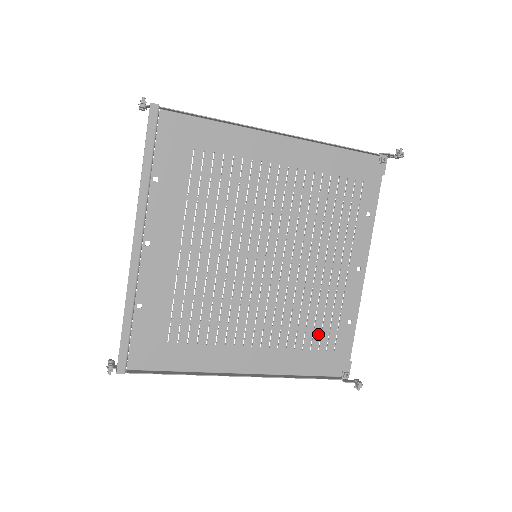
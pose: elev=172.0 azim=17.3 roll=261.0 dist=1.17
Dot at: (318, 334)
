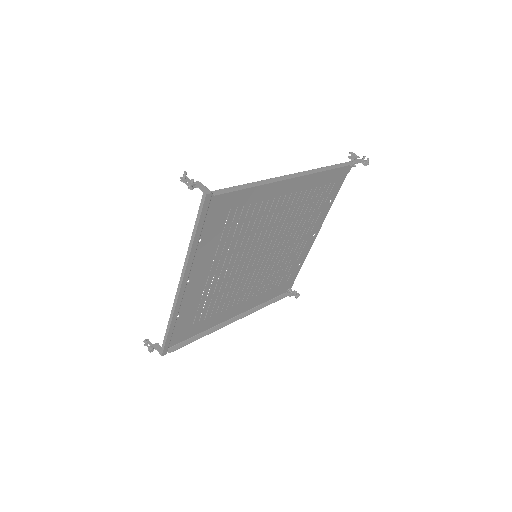
Dot at: (280, 279)
